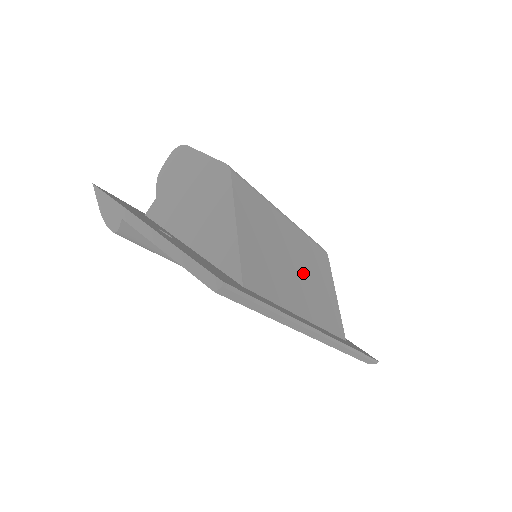
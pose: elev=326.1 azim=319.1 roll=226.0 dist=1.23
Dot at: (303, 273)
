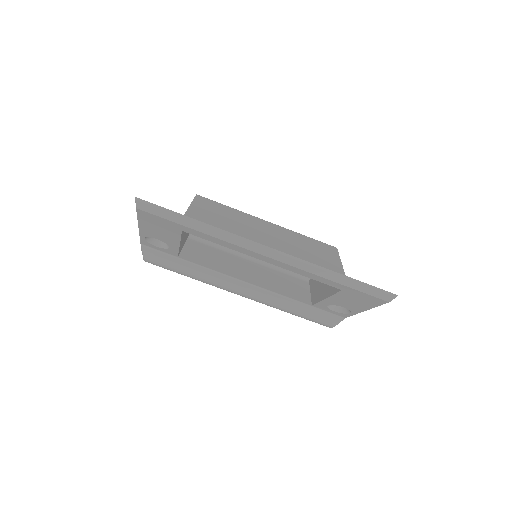
Dot at: (279, 241)
